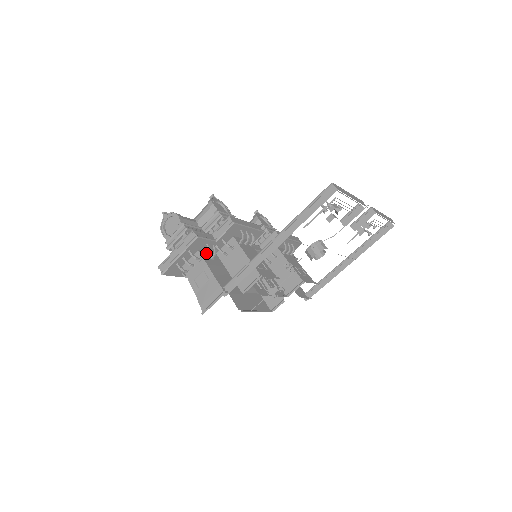
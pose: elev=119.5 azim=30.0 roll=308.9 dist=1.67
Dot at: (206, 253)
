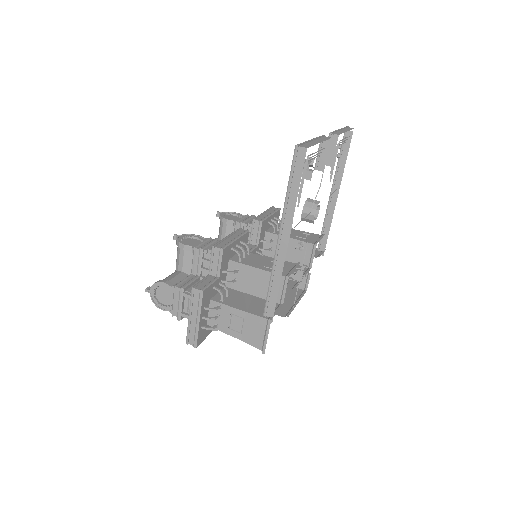
Dot at: (218, 295)
